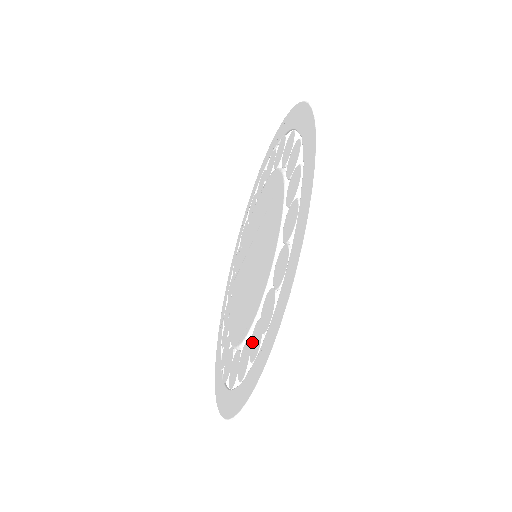
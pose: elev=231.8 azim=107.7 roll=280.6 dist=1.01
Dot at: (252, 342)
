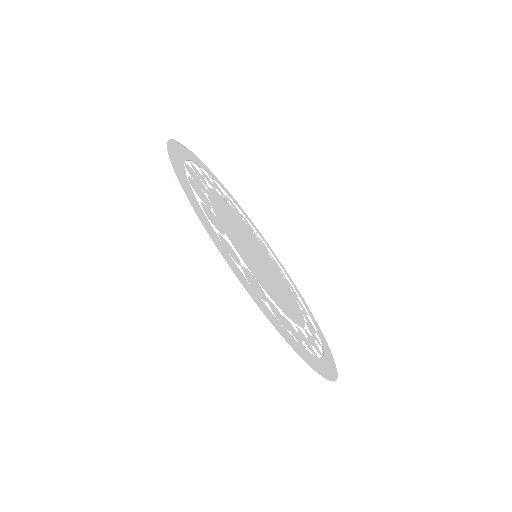
Dot at: (294, 332)
